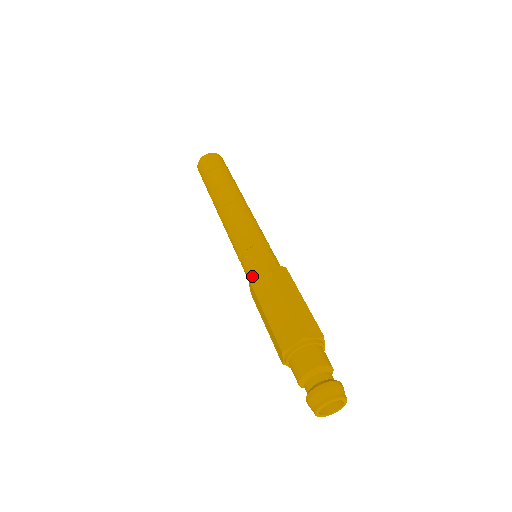
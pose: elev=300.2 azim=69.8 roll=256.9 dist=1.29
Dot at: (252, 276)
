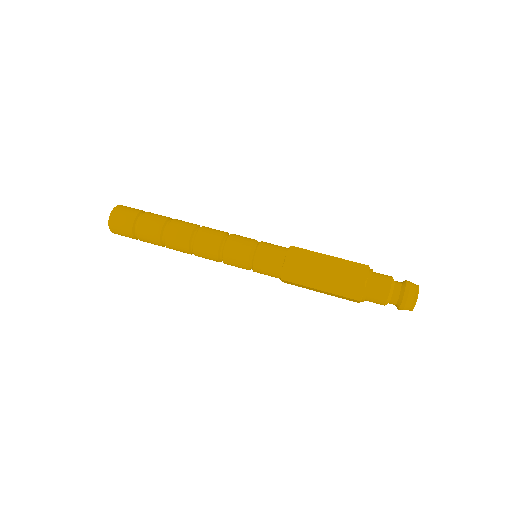
Dot at: (281, 276)
